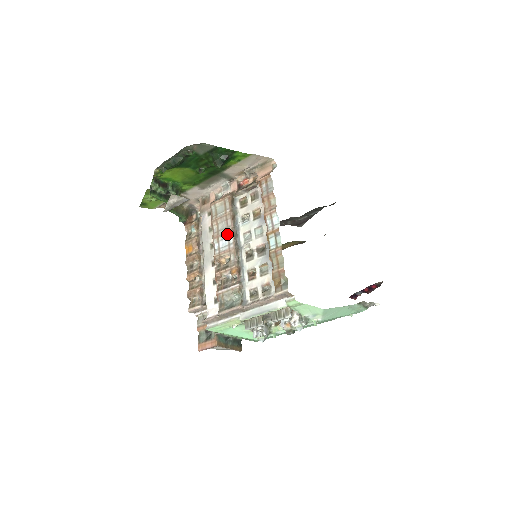
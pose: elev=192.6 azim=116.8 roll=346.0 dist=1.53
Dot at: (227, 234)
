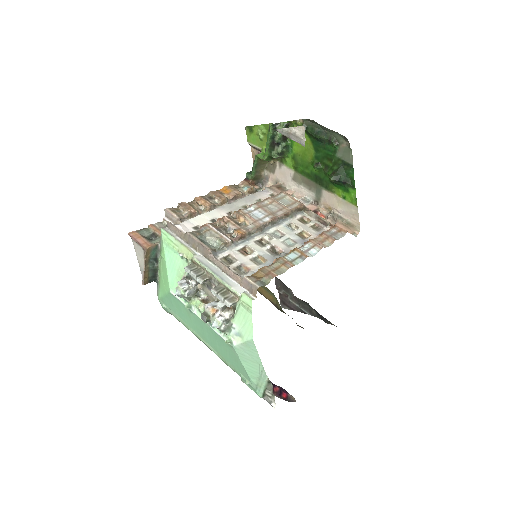
Dot at: (269, 214)
